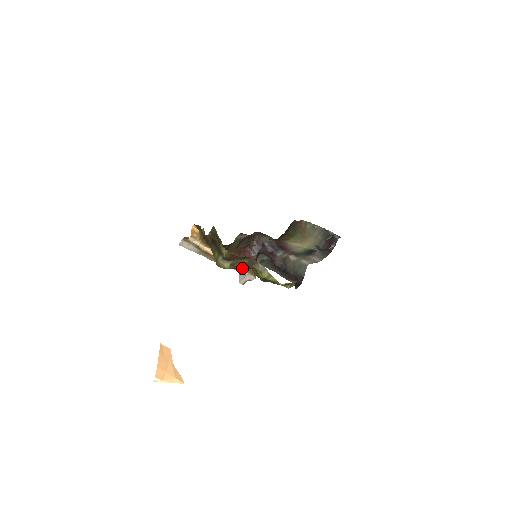
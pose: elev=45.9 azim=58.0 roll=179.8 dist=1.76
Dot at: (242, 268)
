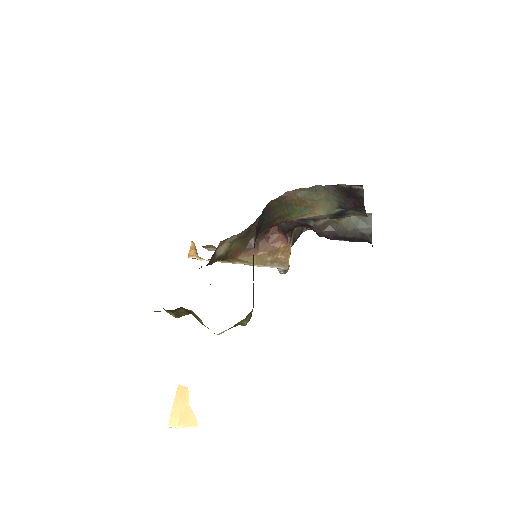
Dot at: occluded
